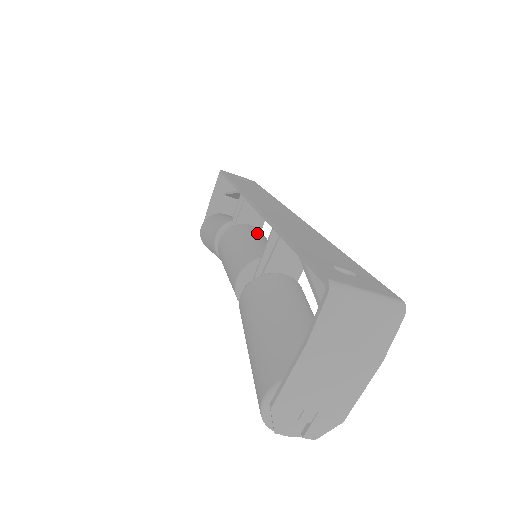
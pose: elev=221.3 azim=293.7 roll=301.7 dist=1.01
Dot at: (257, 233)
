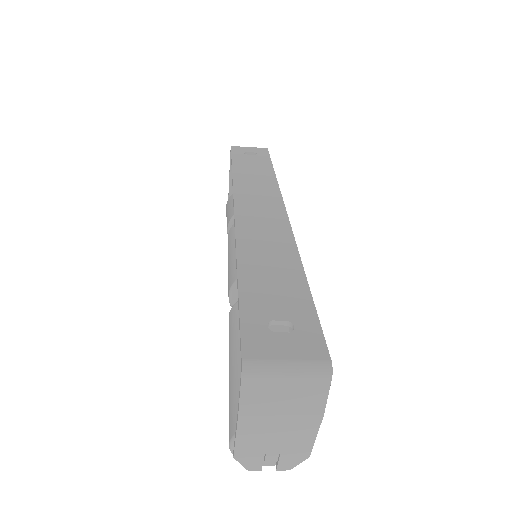
Dot at: occluded
